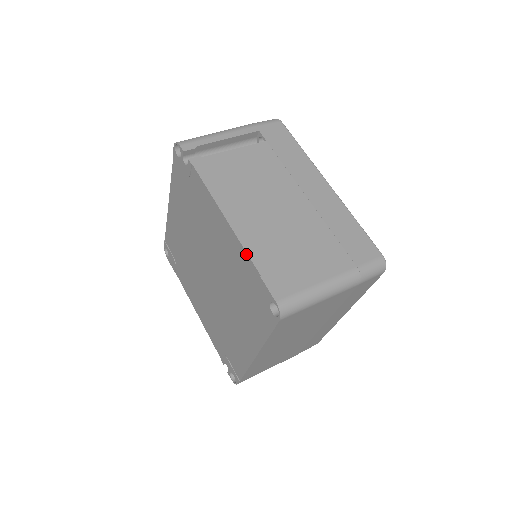
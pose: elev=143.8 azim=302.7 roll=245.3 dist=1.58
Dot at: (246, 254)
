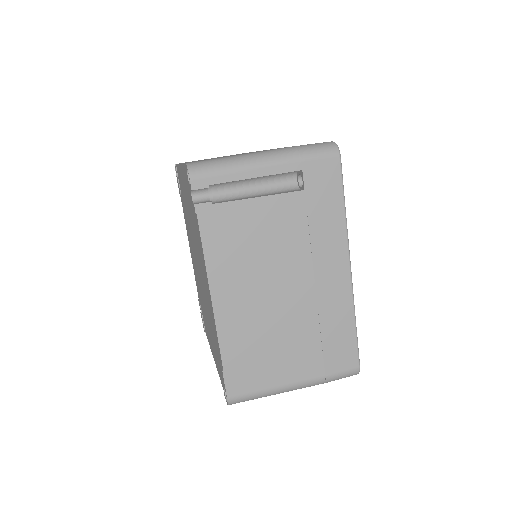
Dot at: (218, 342)
